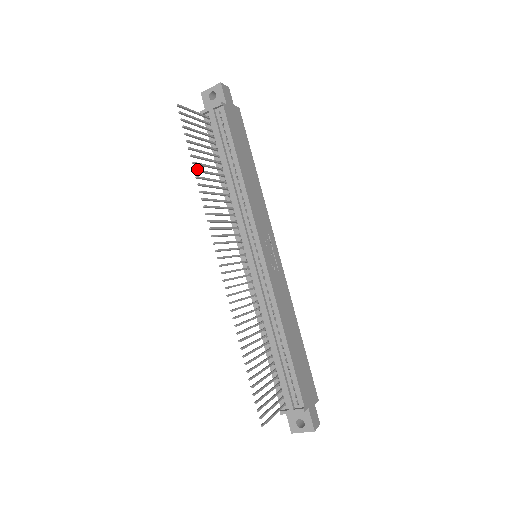
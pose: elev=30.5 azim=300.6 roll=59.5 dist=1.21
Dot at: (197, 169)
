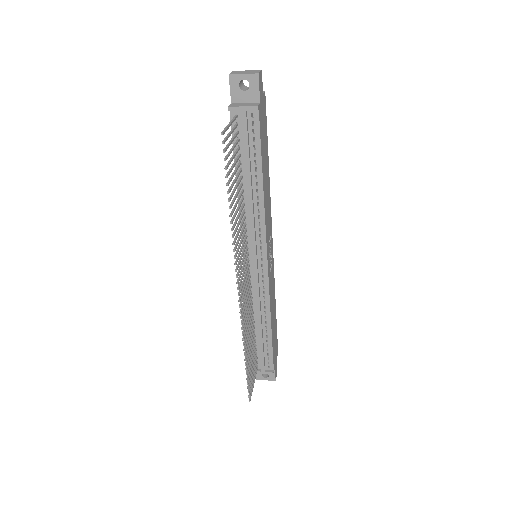
Dot at: (231, 205)
